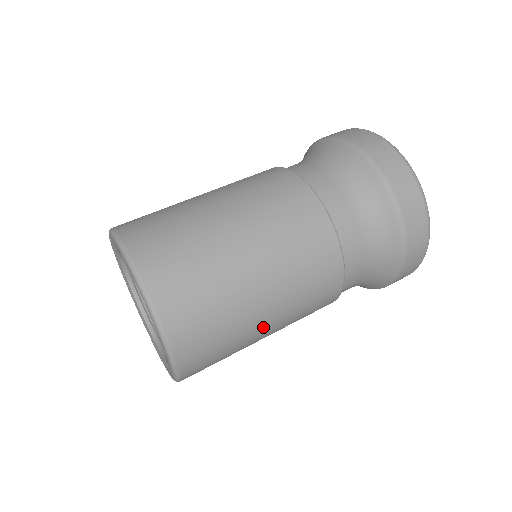
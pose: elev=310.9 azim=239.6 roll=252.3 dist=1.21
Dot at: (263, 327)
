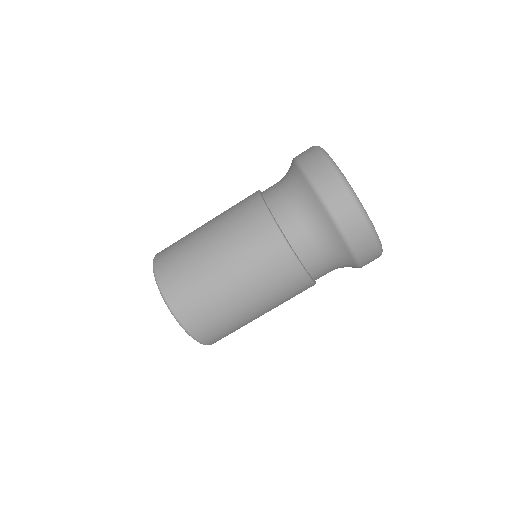
Dot at: (255, 315)
